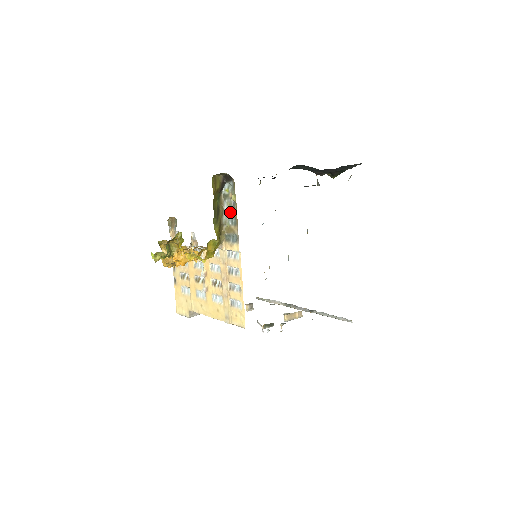
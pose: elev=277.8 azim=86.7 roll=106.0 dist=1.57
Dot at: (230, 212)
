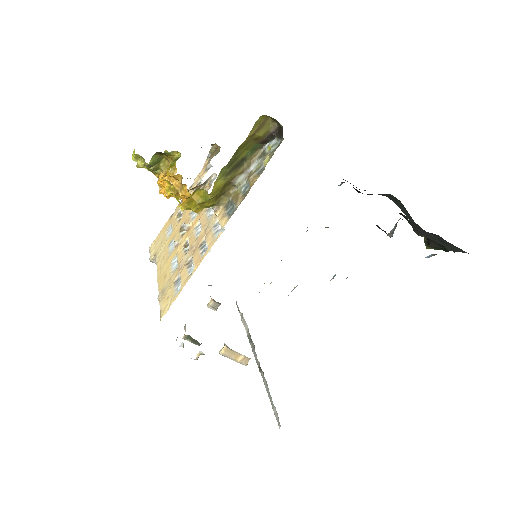
Dot at: (251, 176)
